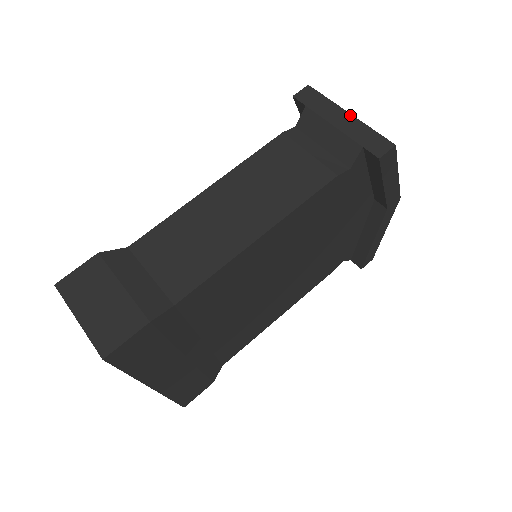
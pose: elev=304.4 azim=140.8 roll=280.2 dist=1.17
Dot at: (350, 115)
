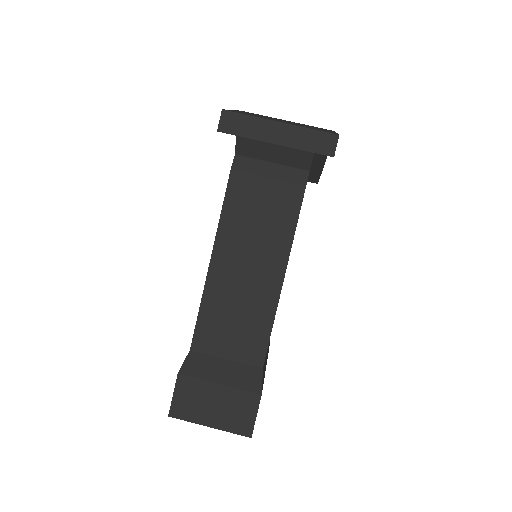
Dot at: (282, 124)
